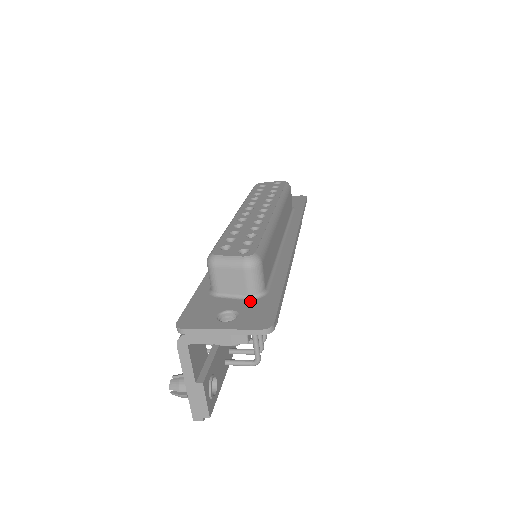
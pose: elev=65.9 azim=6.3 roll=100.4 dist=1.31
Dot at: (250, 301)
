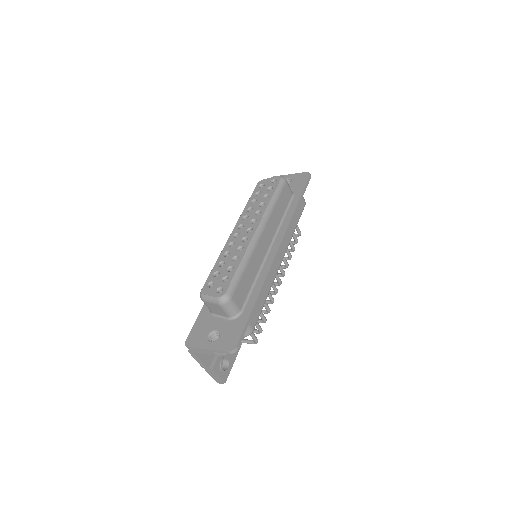
Dot at: (230, 322)
